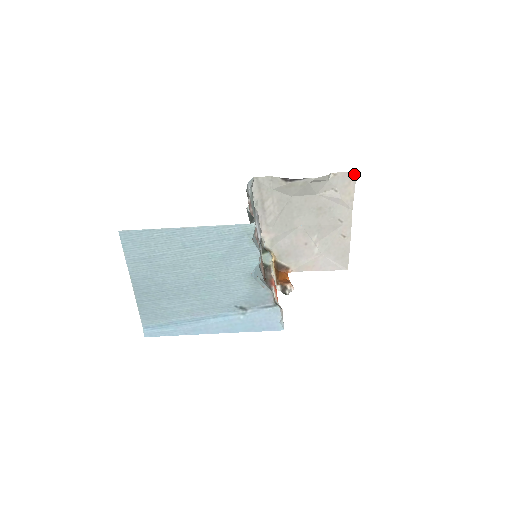
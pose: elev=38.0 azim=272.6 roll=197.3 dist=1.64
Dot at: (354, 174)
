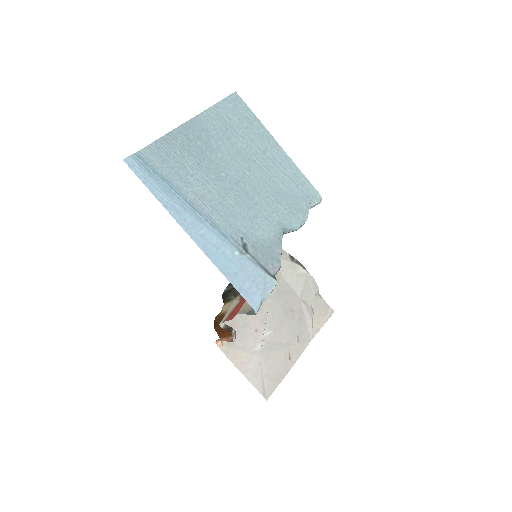
Dot at: (332, 312)
